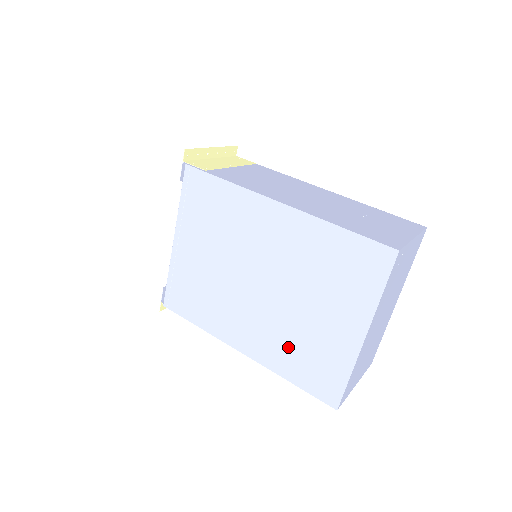
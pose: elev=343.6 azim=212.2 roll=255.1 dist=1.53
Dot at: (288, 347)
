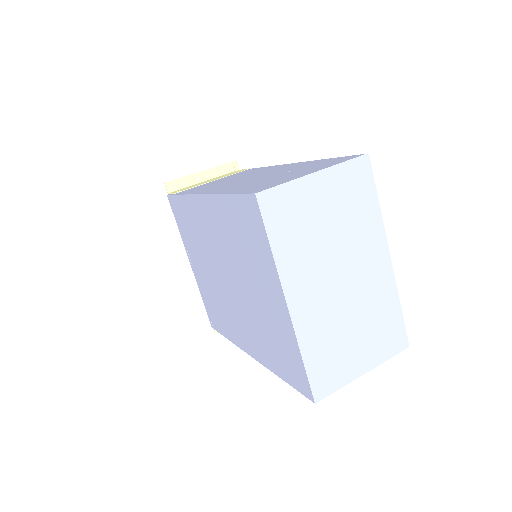
Dot at: (264, 339)
